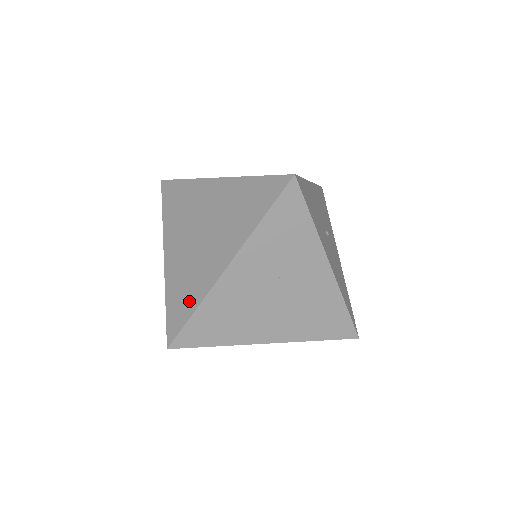
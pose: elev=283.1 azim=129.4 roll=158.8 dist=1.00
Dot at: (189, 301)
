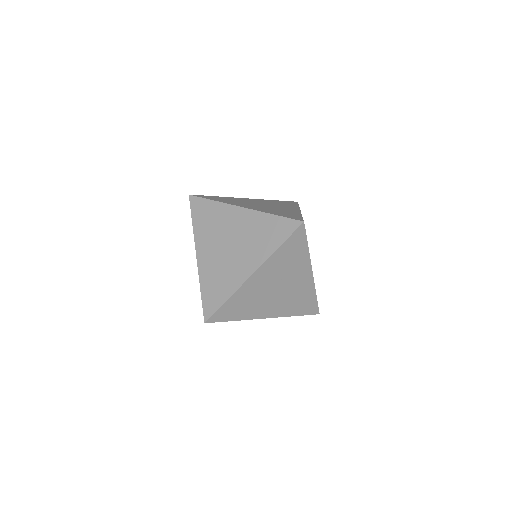
Dot at: (222, 293)
